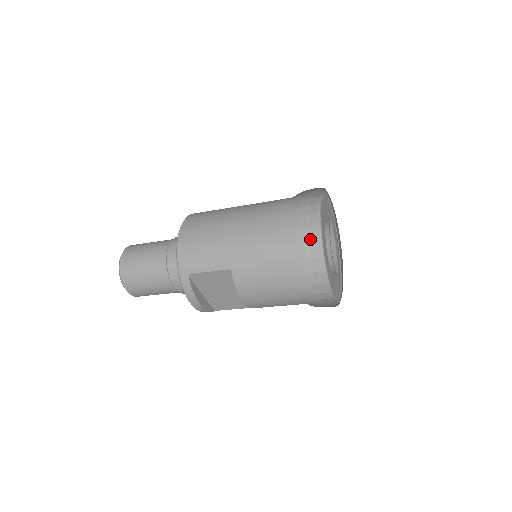
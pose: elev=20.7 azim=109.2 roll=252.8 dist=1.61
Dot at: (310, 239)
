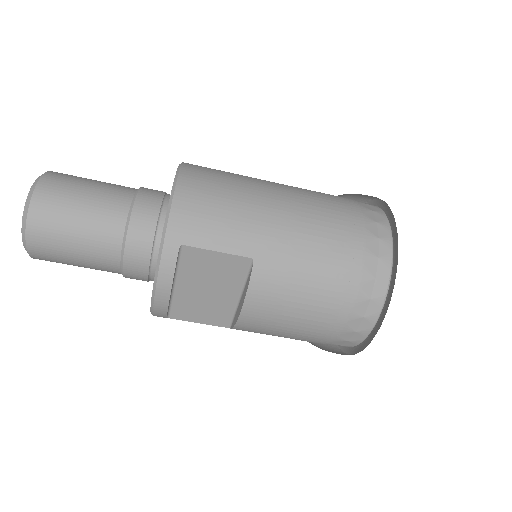
Dot at: (379, 253)
